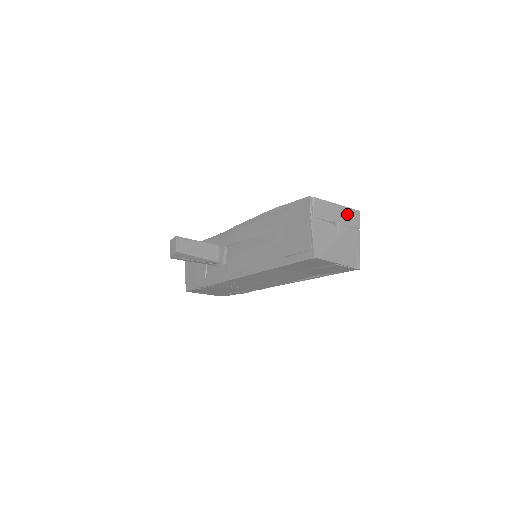
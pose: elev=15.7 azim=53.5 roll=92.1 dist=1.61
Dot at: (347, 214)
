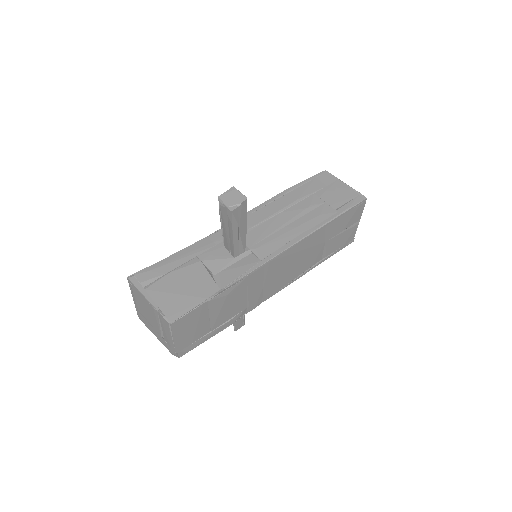
Dot at: occluded
